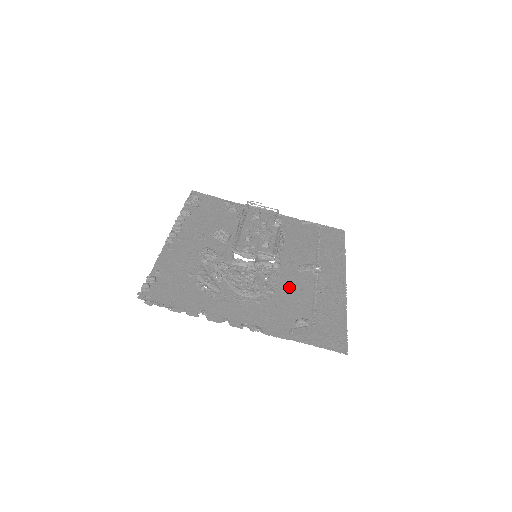
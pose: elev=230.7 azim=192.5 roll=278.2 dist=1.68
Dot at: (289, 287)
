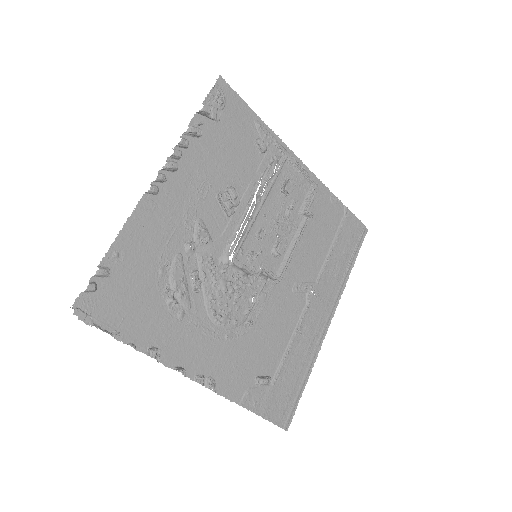
Dot at: (272, 319)
